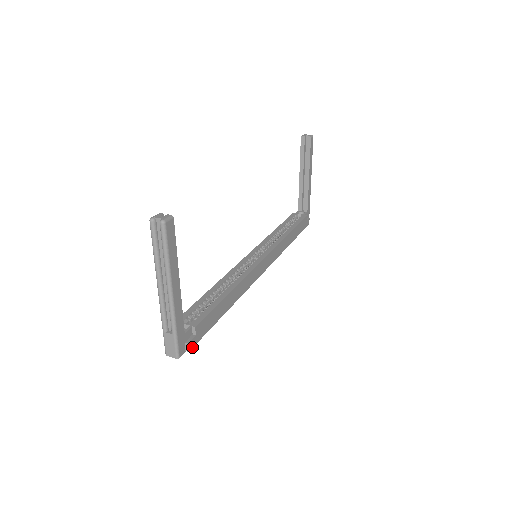
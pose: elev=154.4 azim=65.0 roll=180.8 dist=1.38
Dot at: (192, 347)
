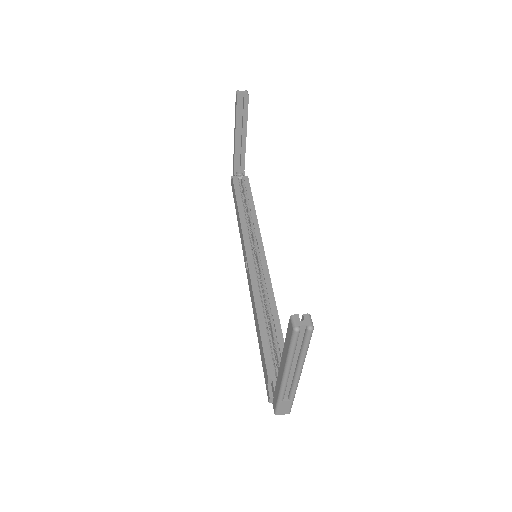
Dot at: occluded
